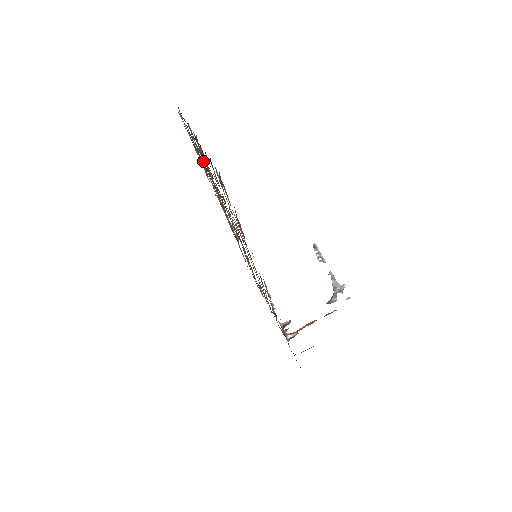
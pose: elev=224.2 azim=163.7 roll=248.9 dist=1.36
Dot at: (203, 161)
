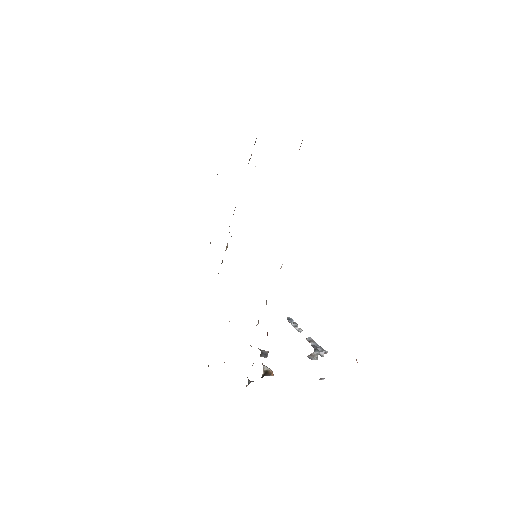
Dot at: occluded
